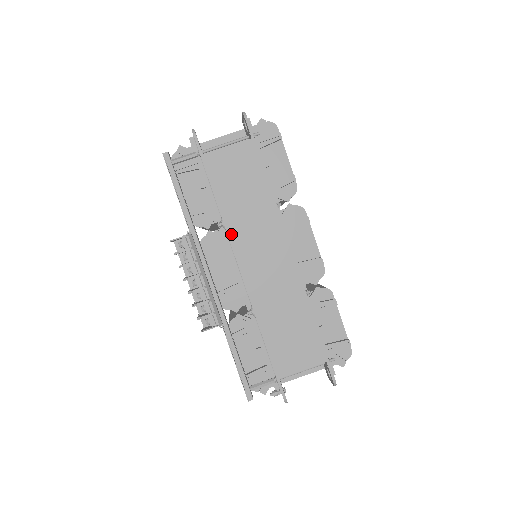
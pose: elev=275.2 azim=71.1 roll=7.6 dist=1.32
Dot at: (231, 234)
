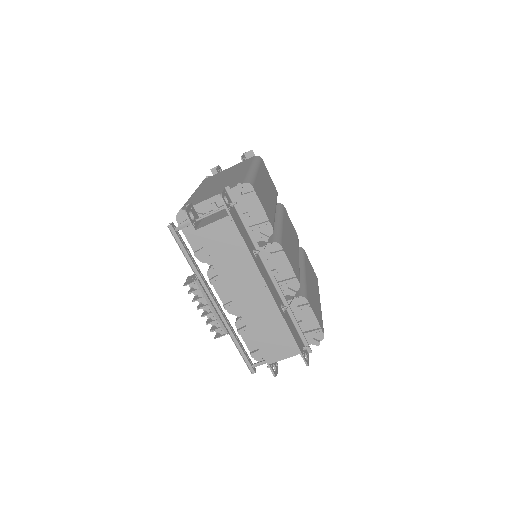
Dot at: (224, 281)
